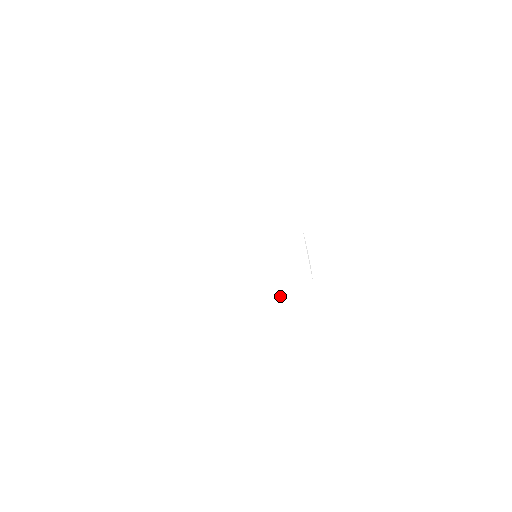
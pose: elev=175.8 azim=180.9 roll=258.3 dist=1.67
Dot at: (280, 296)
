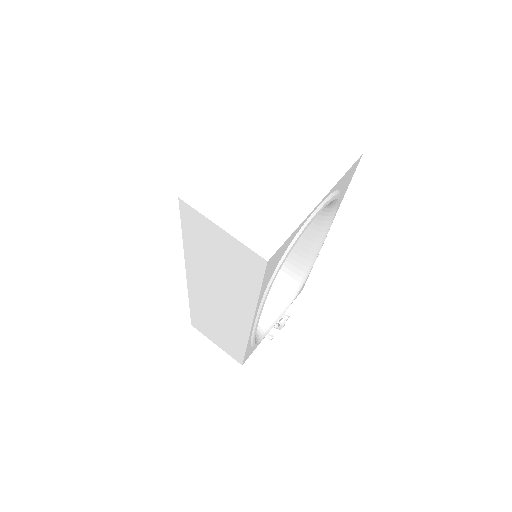
Dot at: (264, 204)
